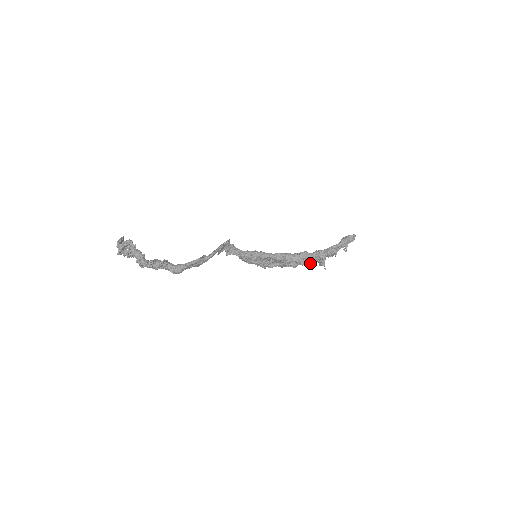
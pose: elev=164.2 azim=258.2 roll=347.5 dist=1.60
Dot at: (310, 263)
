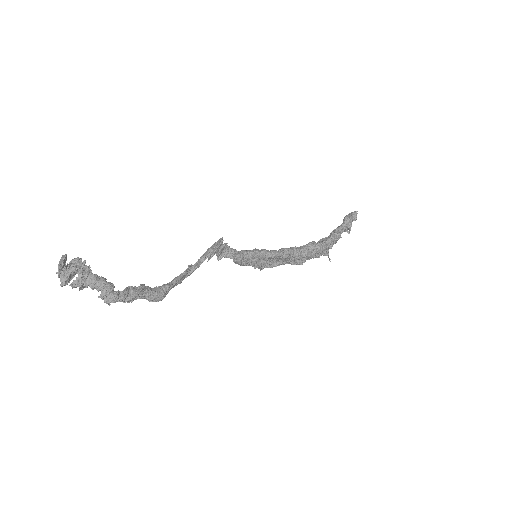
Dot at: (318, 256)
